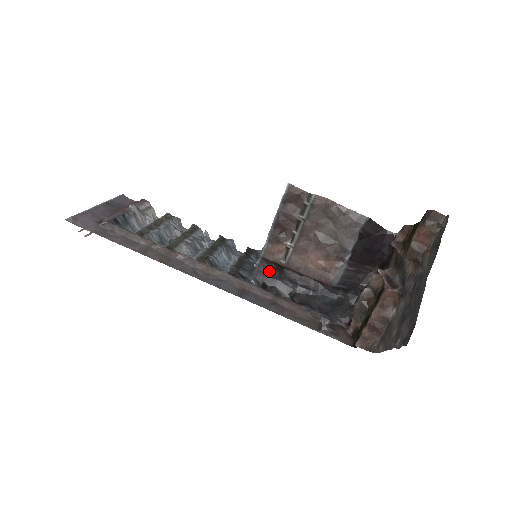
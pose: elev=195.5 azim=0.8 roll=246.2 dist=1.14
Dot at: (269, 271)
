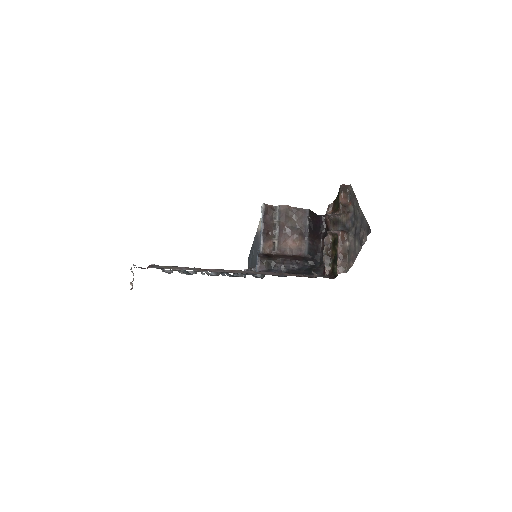
Dot at: (265, 265)
